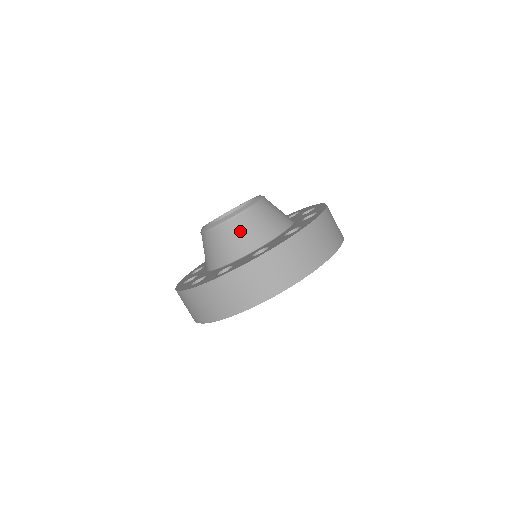
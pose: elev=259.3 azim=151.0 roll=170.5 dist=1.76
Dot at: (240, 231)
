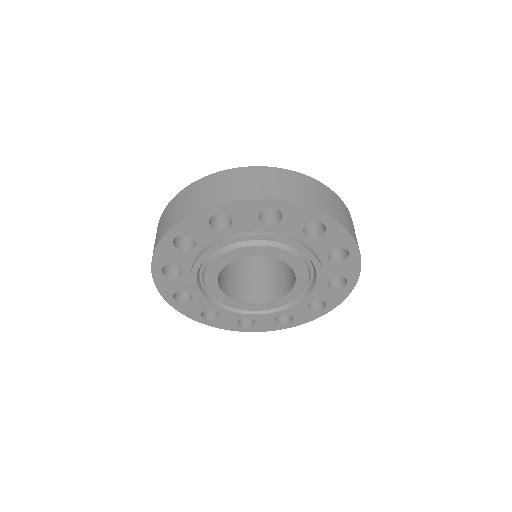
Dot at: occluded
